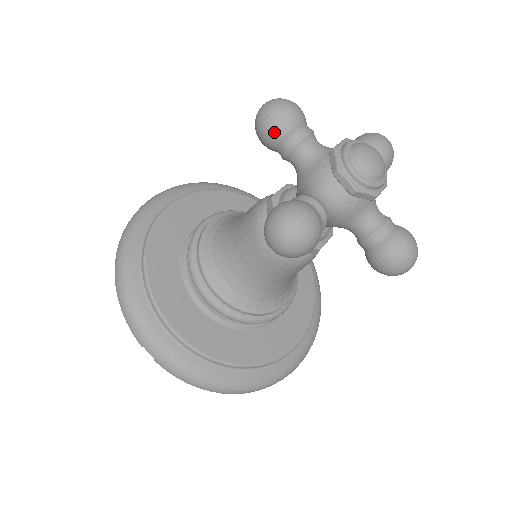
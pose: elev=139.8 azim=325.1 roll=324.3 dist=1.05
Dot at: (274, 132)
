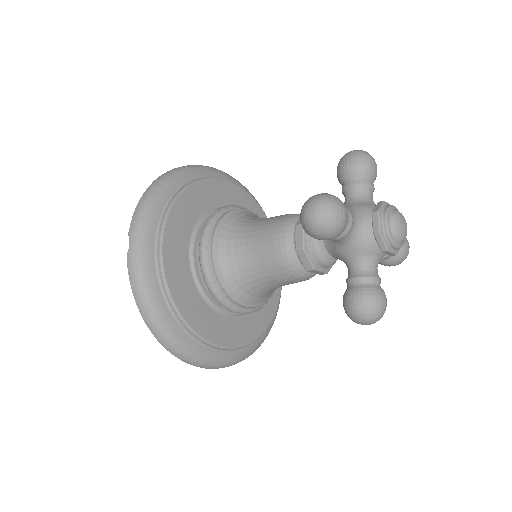
Dot at: (353, 166)
